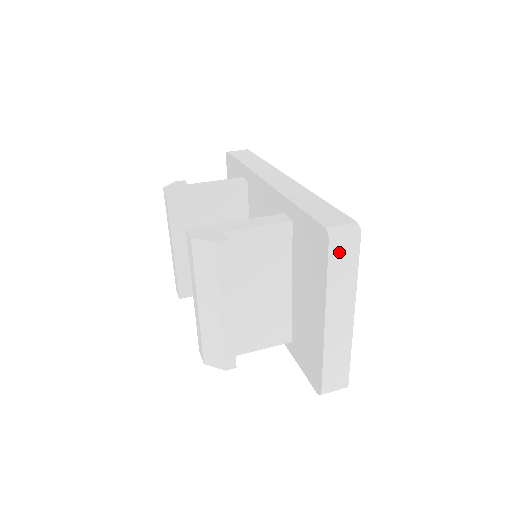
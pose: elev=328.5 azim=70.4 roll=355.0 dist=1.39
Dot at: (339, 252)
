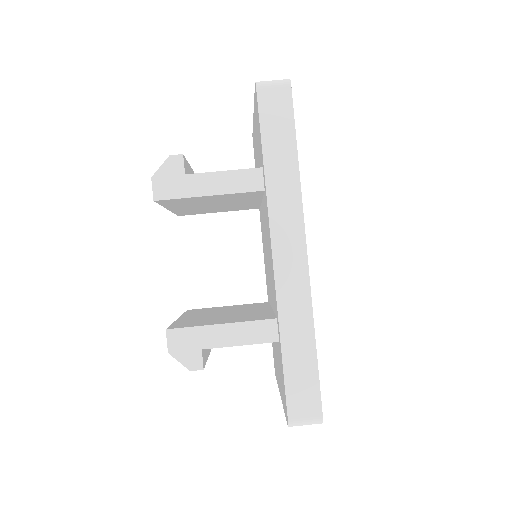
Dot at: occluded
